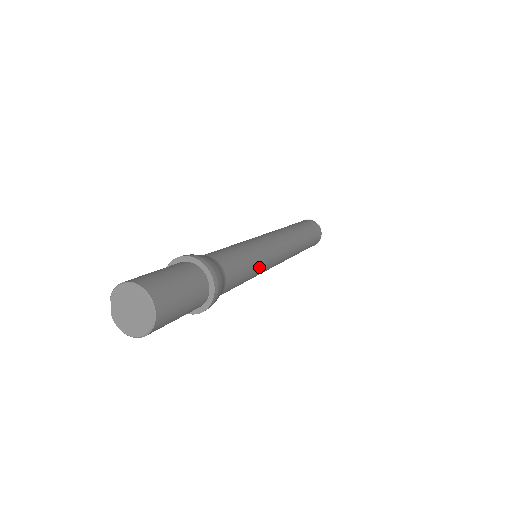
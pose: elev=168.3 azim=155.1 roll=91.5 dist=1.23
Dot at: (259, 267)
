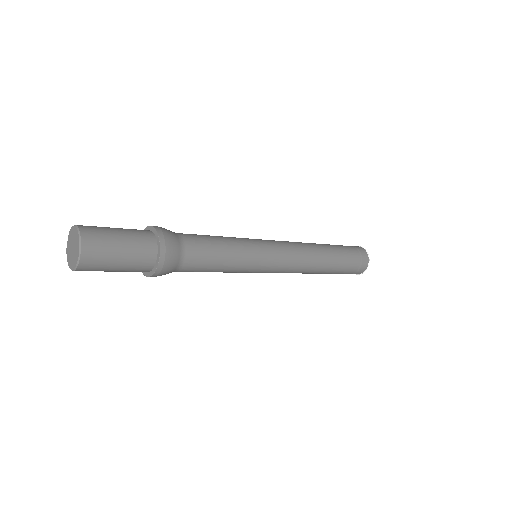
Dot at: (241, 265)
